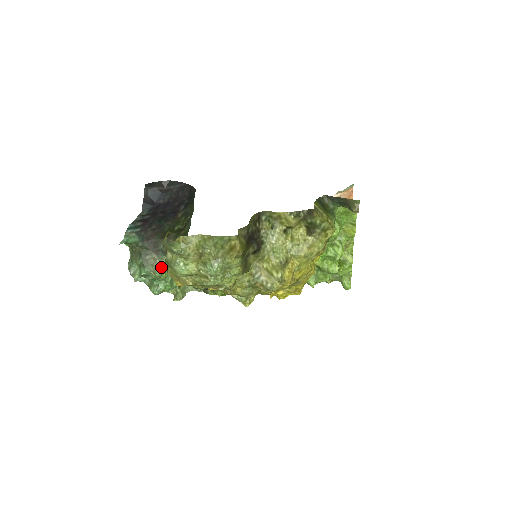
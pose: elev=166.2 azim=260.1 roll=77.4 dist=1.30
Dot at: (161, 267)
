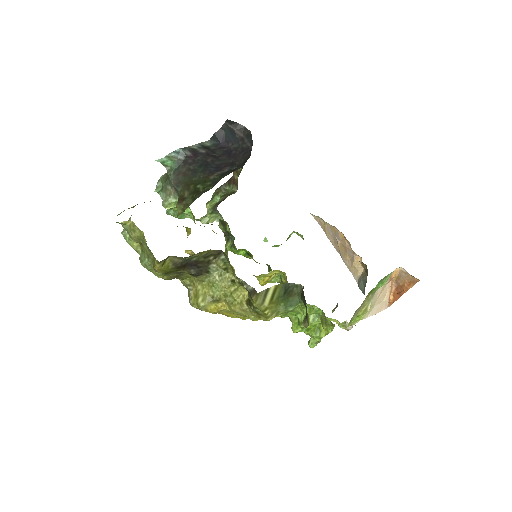
Dot at: (169, 203)
